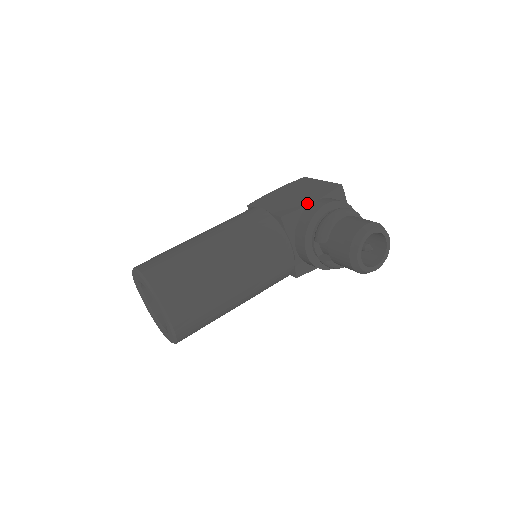
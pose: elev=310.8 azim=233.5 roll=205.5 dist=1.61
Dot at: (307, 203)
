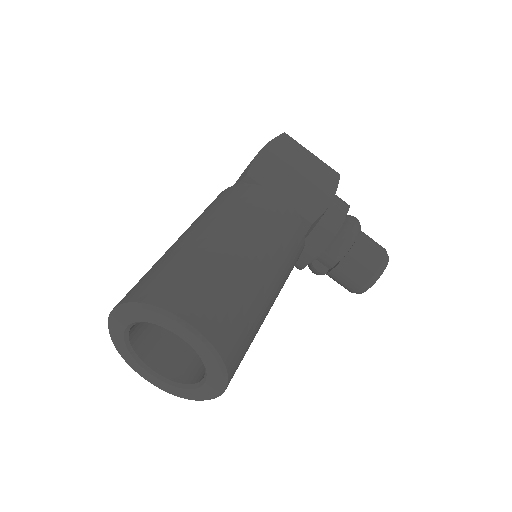
Dot at: (326, 203)
